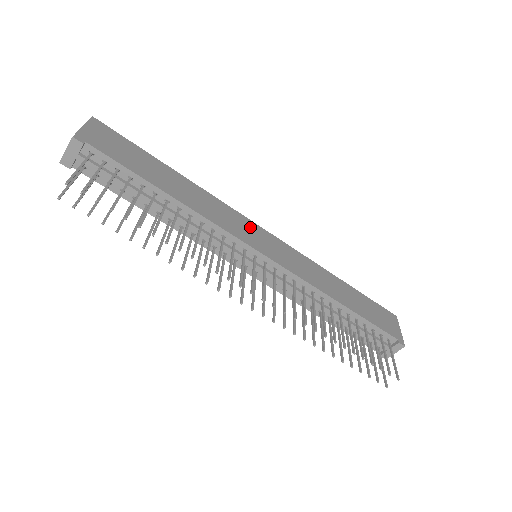
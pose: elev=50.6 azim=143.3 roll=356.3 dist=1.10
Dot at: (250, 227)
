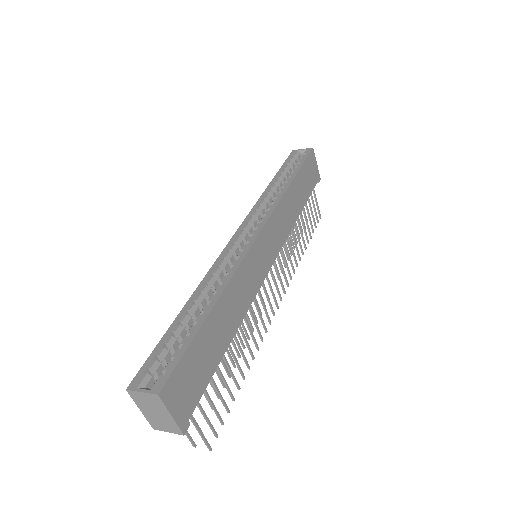
Dot at: (257, 254)
